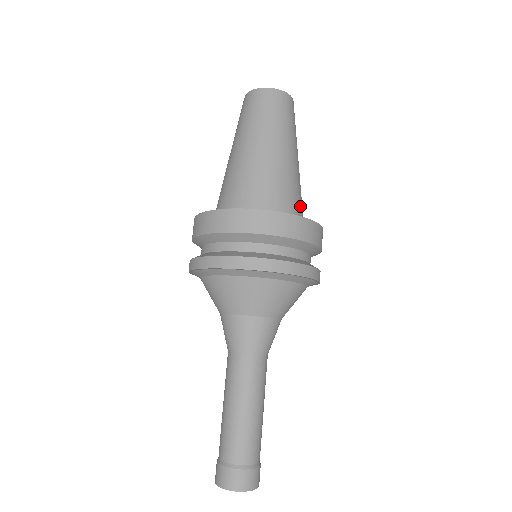
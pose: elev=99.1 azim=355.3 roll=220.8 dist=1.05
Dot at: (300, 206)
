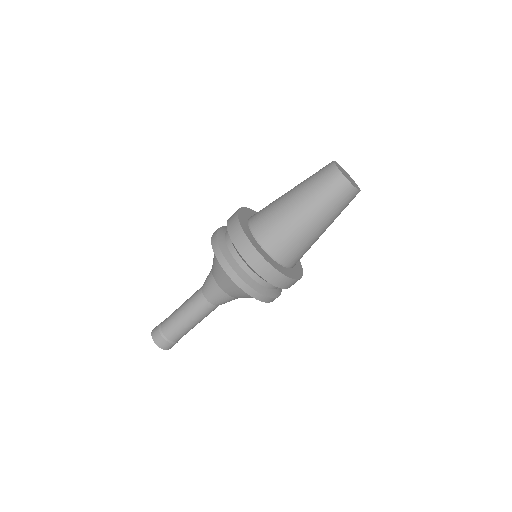
Dot at: (293, 256)
